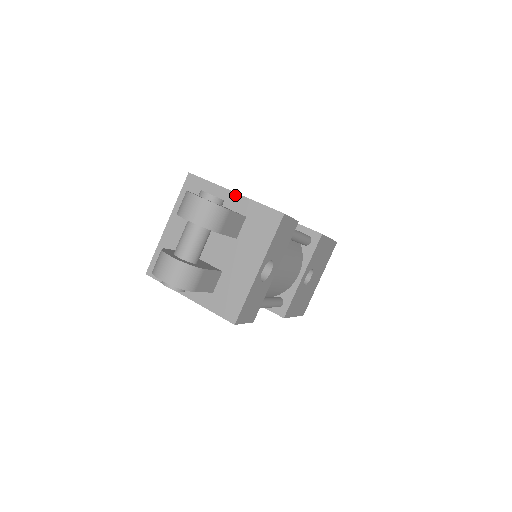
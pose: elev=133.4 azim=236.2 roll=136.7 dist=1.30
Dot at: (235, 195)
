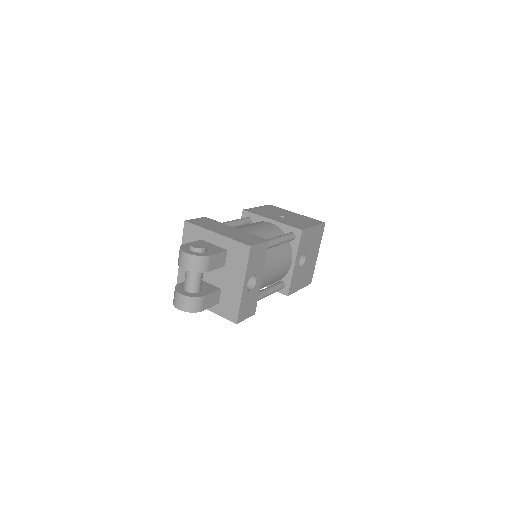
Dot at: (217, 235)
